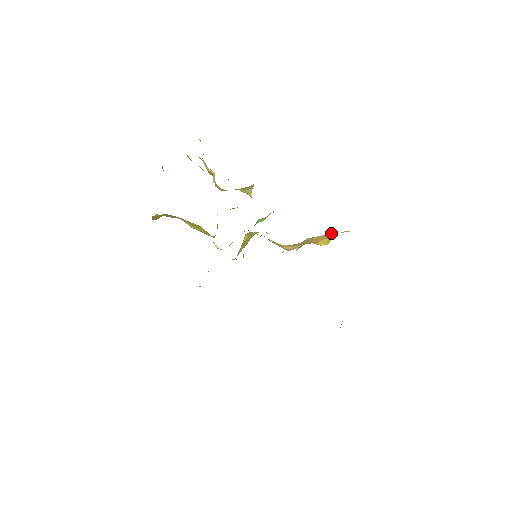
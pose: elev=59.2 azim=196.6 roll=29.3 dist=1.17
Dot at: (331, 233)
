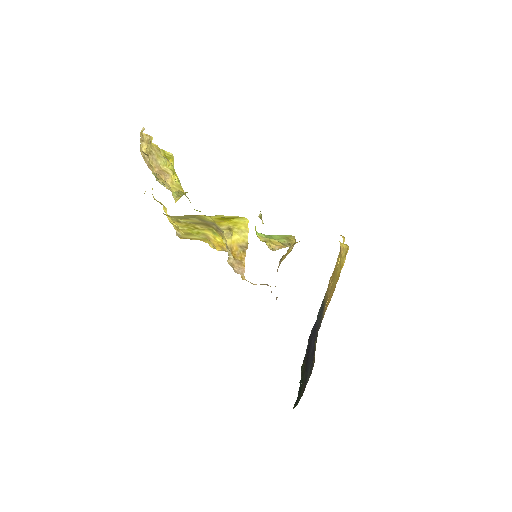
Dot at: occluded
